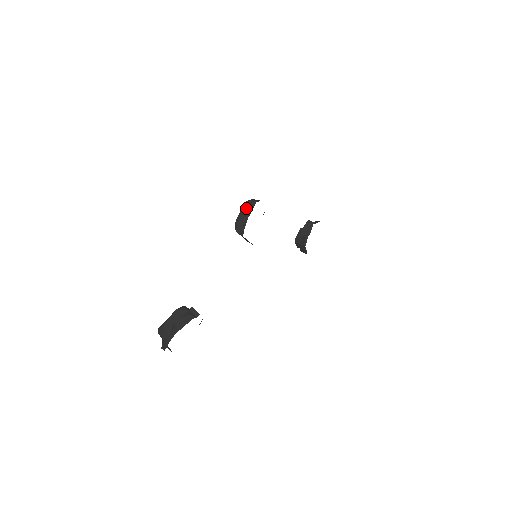
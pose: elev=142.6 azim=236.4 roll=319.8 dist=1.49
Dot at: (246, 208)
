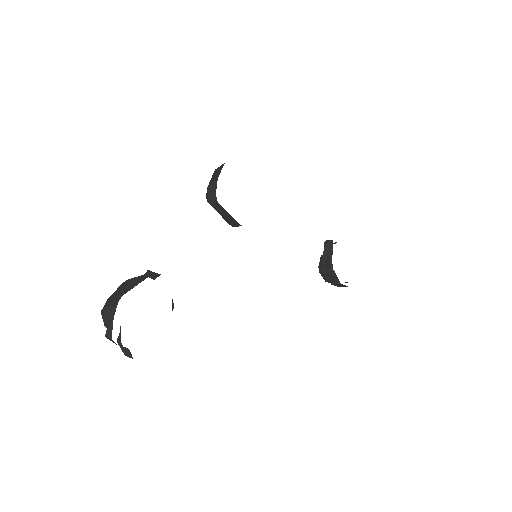
Dot at: (214, 174)
